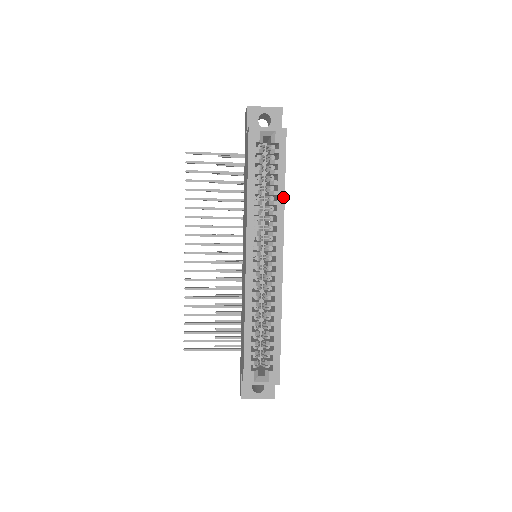
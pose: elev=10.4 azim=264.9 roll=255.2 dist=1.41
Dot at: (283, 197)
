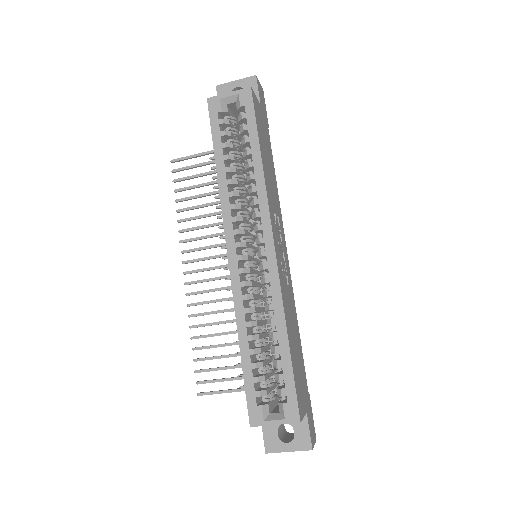
Dot at: (261, 167)
